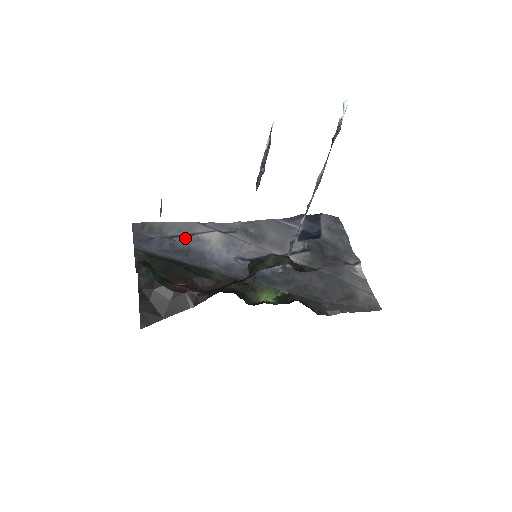
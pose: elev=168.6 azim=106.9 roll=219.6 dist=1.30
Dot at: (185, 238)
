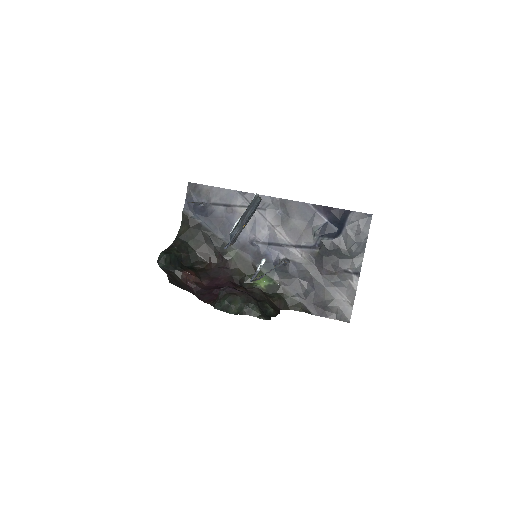
Dot at: (222, 208)
